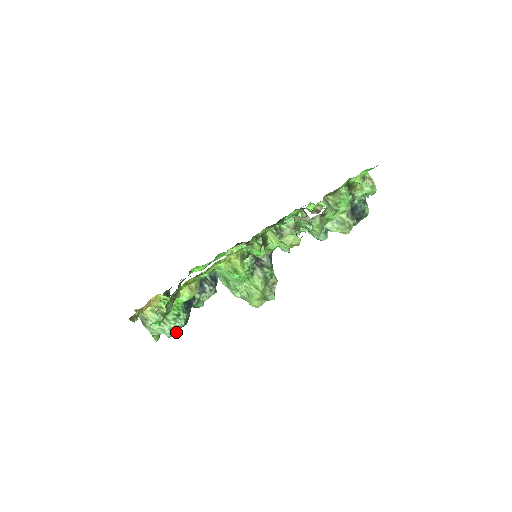
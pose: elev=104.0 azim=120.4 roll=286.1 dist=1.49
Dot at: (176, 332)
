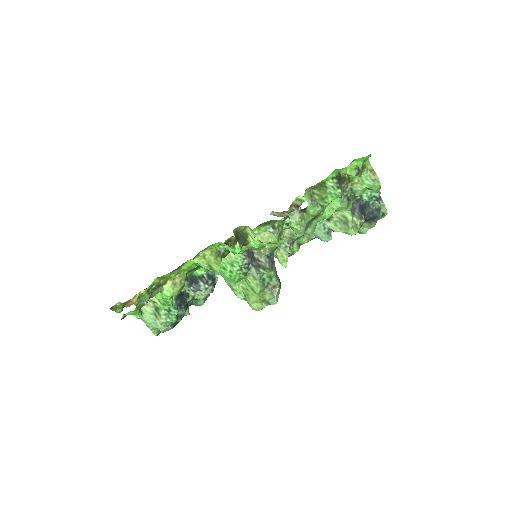
Dot at: (169, 328)
